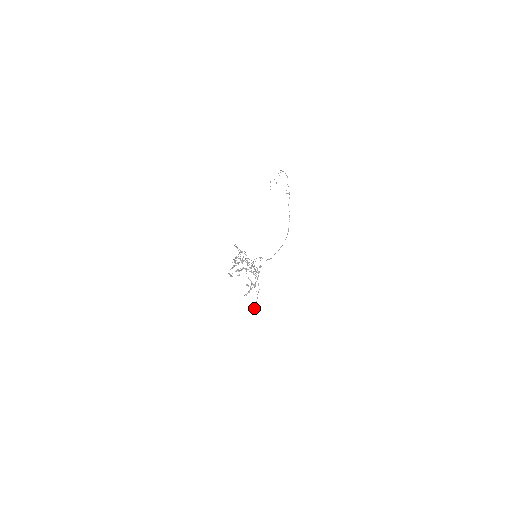
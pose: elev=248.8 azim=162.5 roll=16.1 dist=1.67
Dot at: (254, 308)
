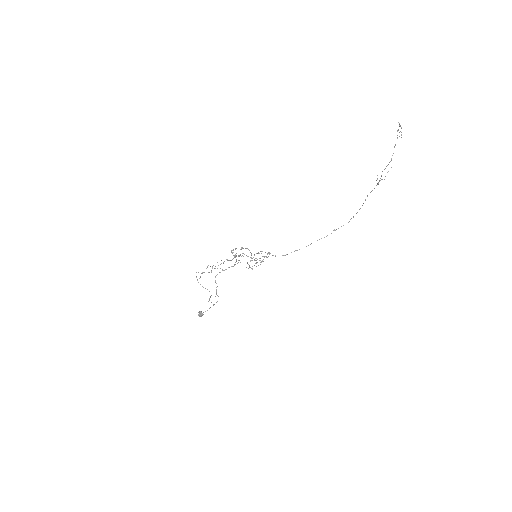
Dot at: (199, 316)
